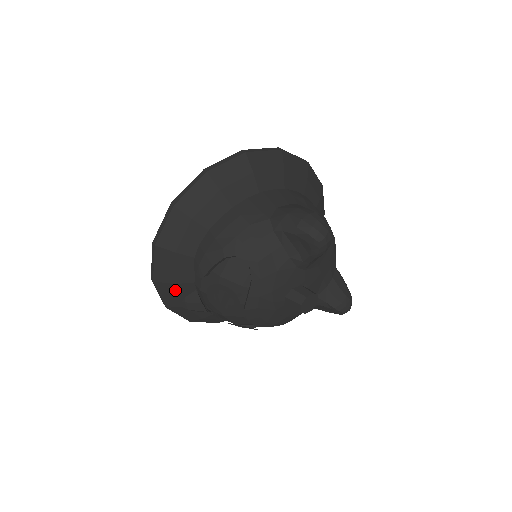
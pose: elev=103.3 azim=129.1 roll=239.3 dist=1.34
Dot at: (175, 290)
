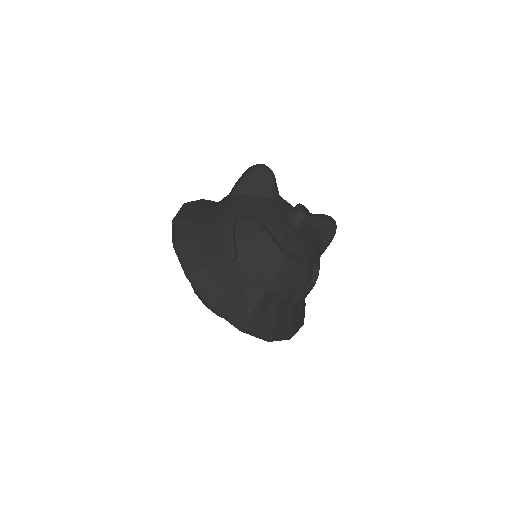
Dot at: (233, 298)
